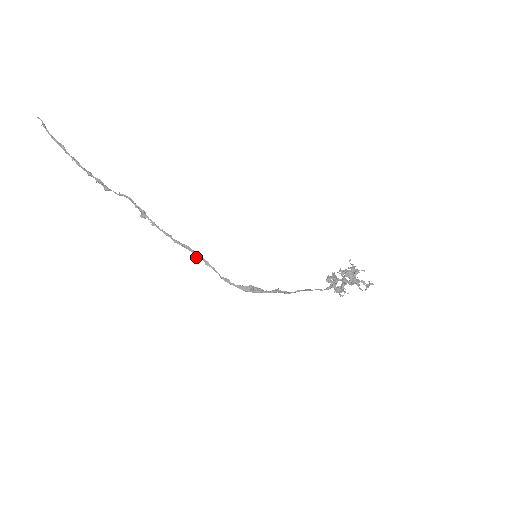
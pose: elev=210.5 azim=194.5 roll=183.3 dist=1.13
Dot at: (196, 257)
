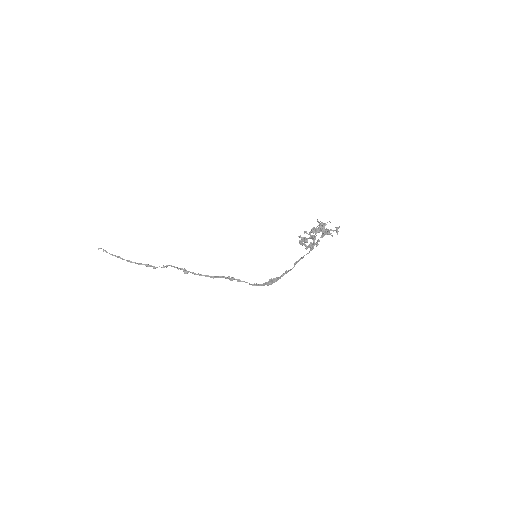
Dot at: (230, 280)
